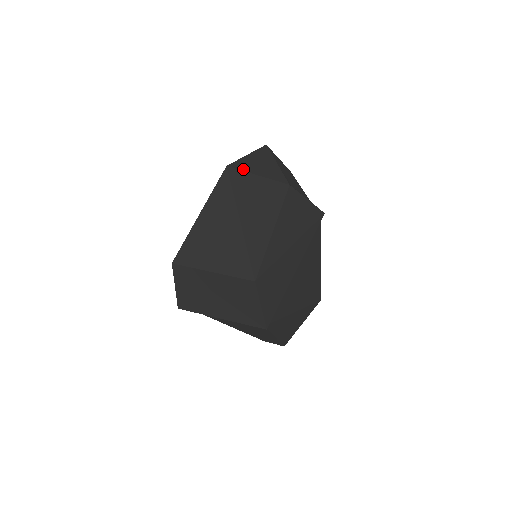
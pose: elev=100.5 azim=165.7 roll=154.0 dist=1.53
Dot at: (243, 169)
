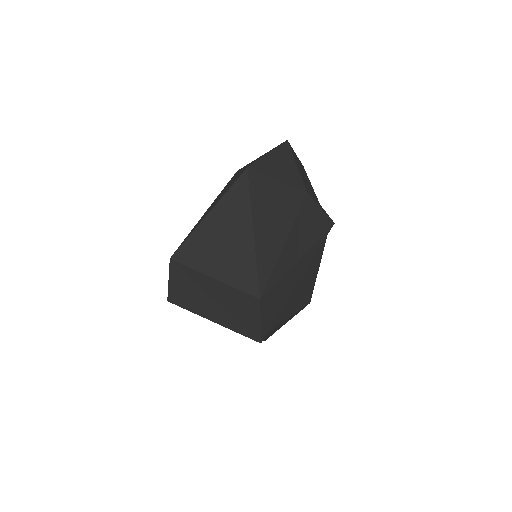
Dot at: (263, 172)
